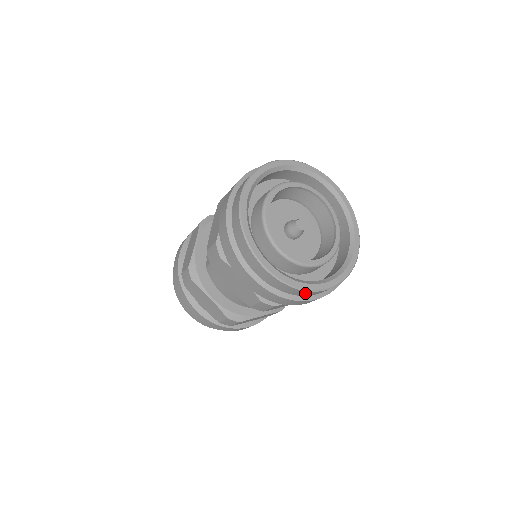
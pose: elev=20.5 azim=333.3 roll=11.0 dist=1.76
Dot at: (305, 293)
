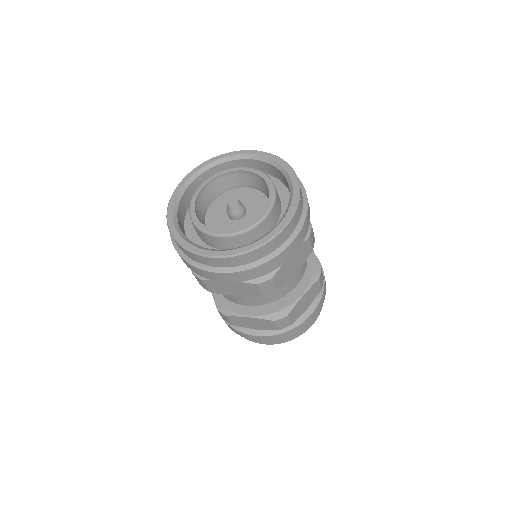
Dot at: (269, 247)
